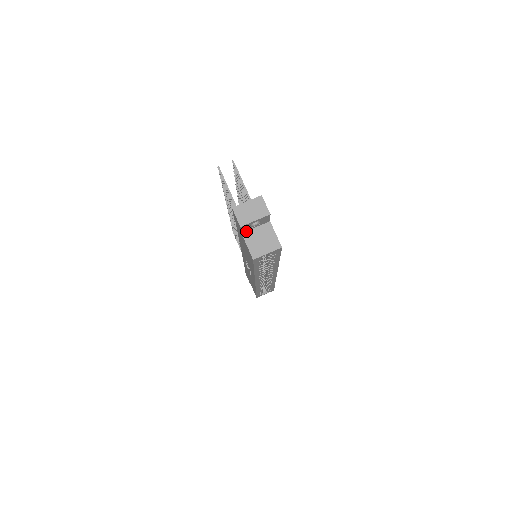
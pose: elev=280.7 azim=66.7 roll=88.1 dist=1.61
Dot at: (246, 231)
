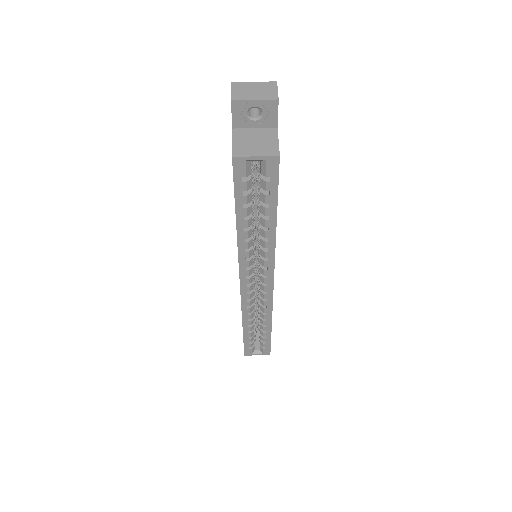
Dot at: (240, 128)
